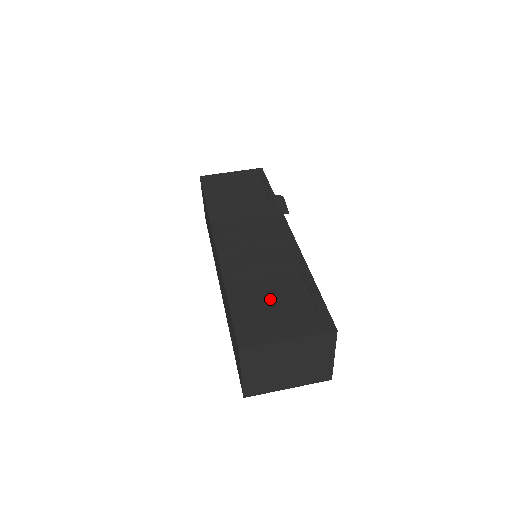
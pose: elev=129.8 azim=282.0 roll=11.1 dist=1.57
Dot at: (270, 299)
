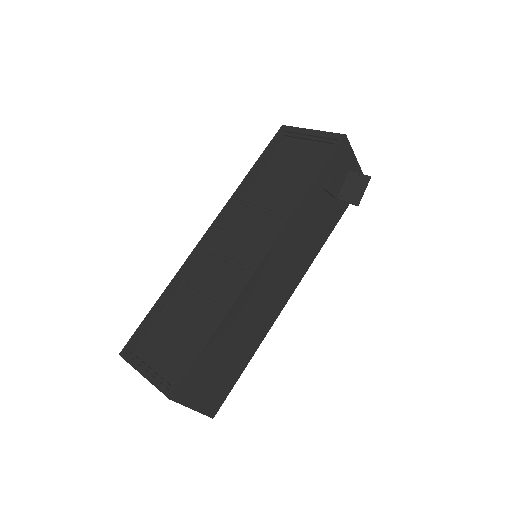
Dot at: (176, 326)
